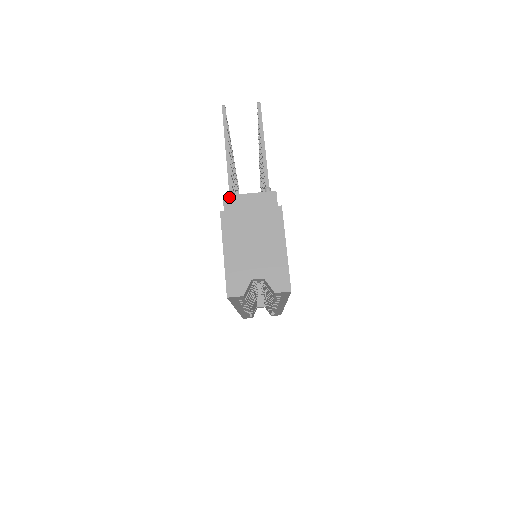
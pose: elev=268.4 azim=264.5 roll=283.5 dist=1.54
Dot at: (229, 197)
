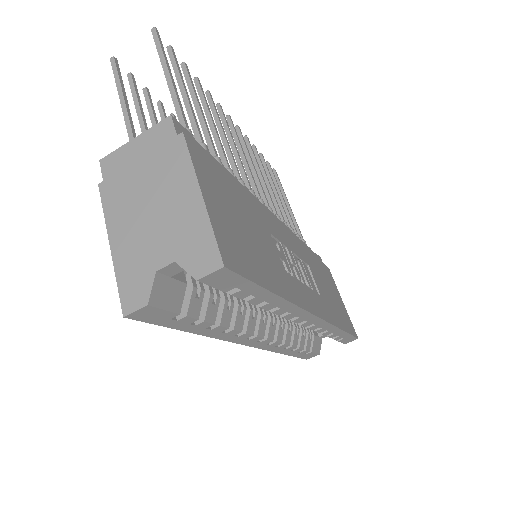
Dot at: (107, 158)
